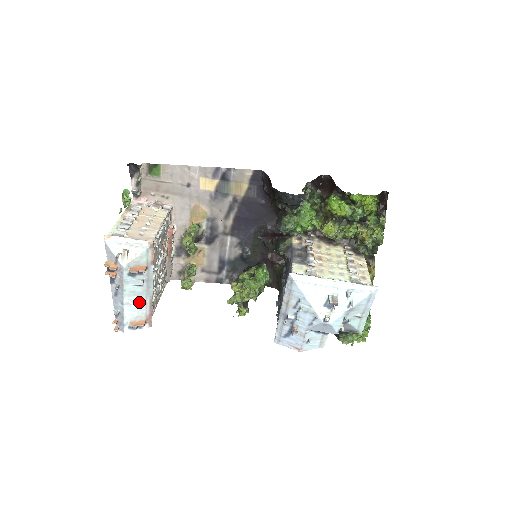
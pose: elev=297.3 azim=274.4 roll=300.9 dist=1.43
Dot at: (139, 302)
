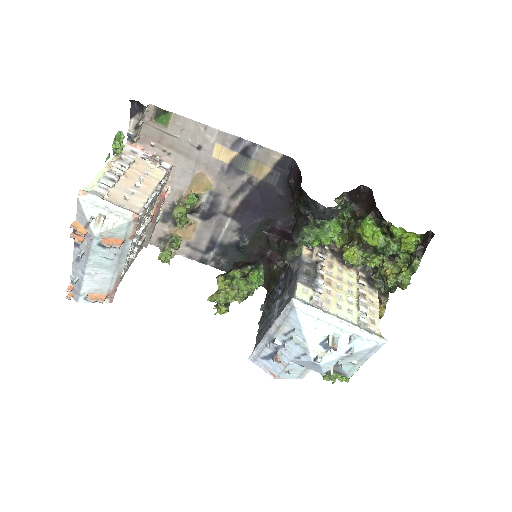
Dot at: (104, 275)
